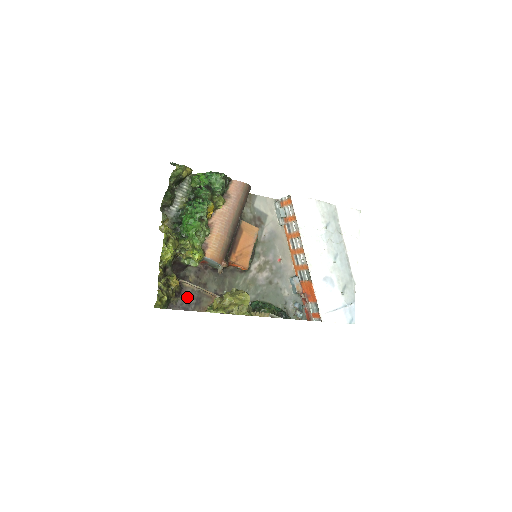
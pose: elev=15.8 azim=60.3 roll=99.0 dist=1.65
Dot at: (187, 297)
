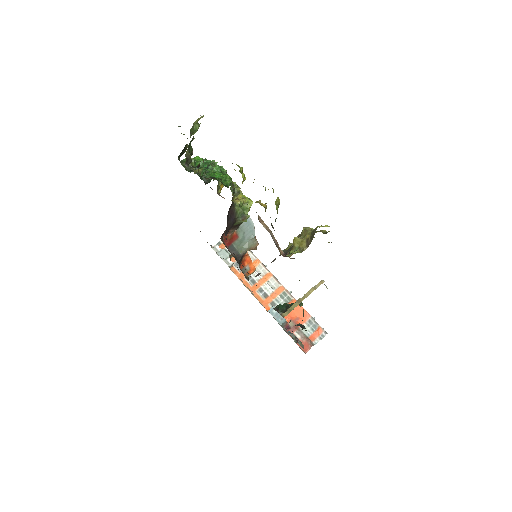
Dot at: occluded
